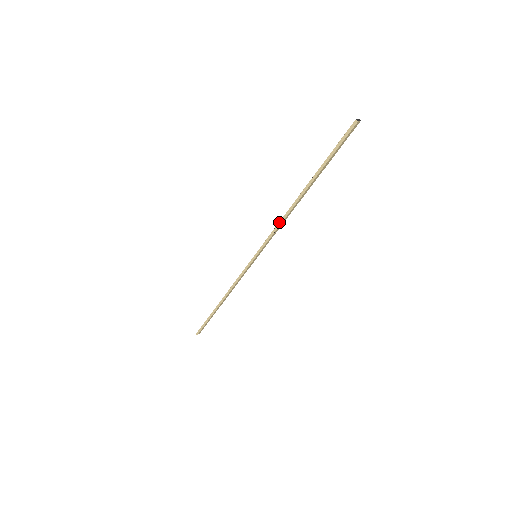
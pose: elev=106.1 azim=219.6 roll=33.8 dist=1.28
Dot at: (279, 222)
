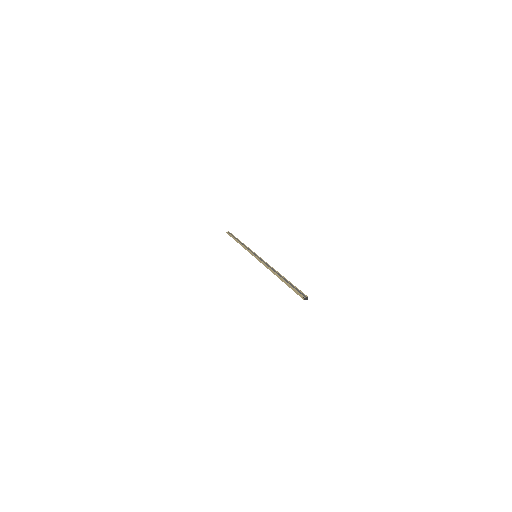
Dot at: (266, 266)
